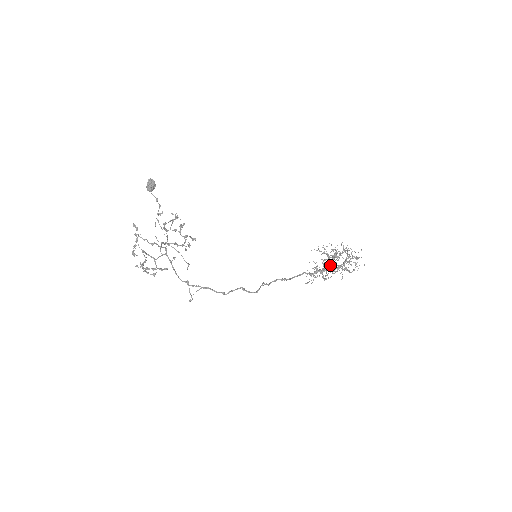
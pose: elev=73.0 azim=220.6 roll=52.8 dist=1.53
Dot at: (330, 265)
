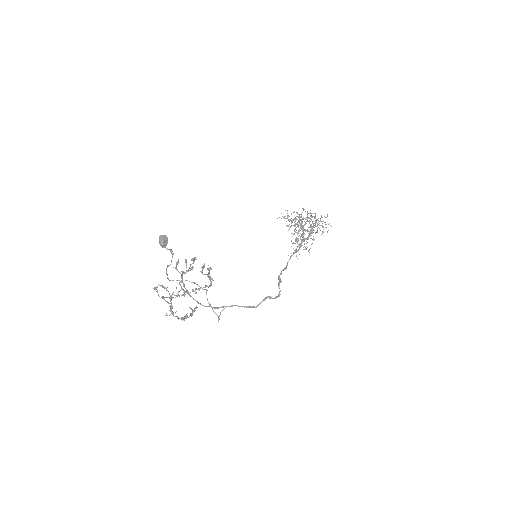
Dot at: (304, 234)
